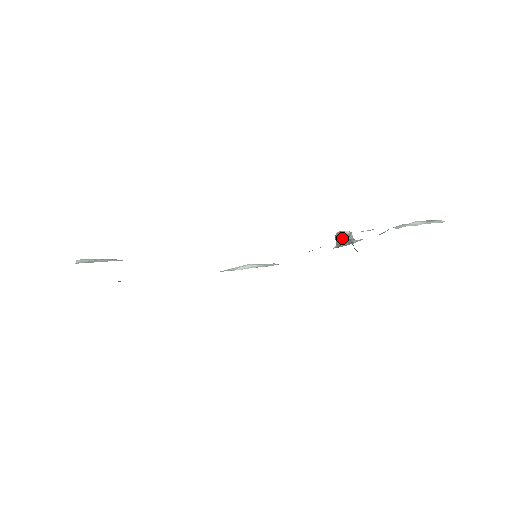
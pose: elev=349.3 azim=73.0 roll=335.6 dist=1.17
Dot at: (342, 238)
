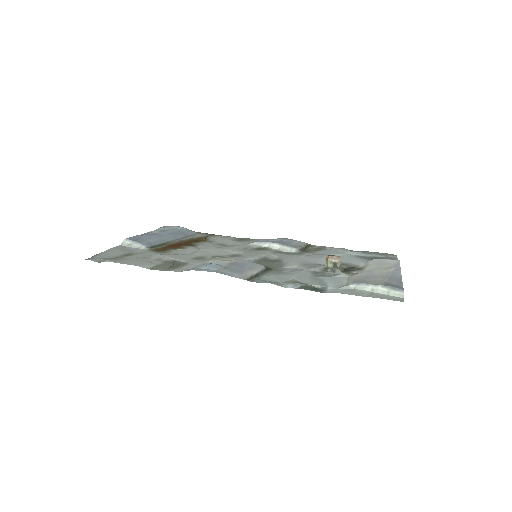
Dot at: (328, 264)
